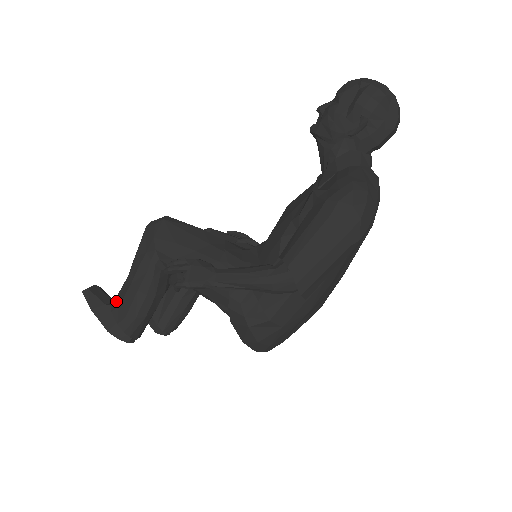
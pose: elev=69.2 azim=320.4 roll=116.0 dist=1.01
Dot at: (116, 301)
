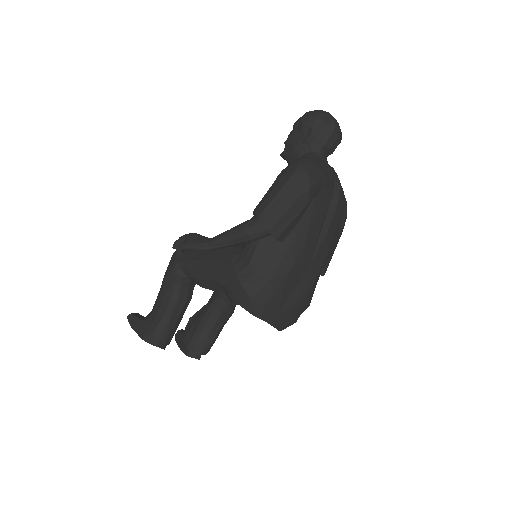
Dot at: (150, 314)
